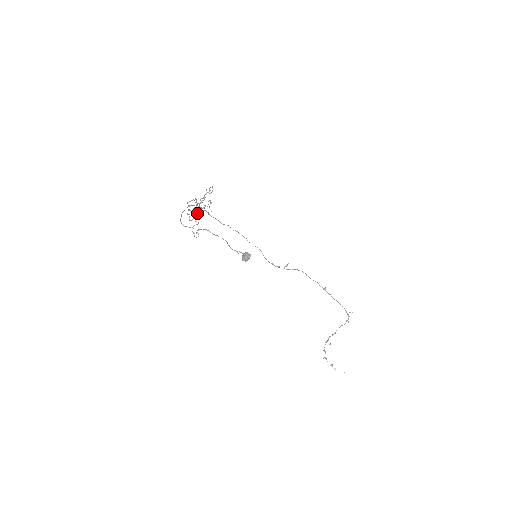
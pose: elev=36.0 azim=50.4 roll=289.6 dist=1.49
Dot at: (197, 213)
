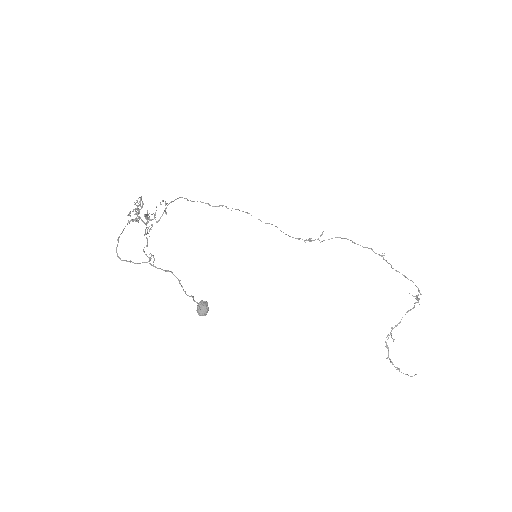
Dot at: occluded
